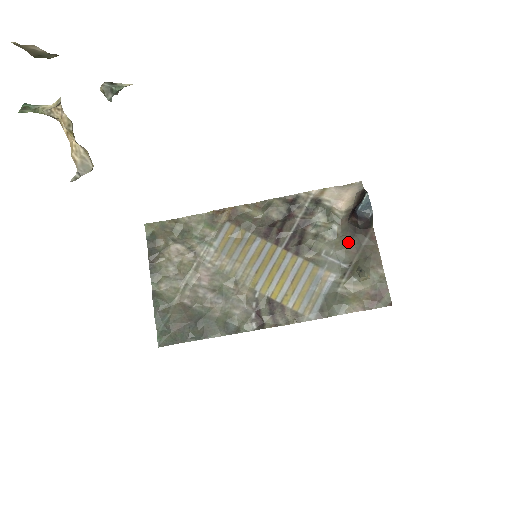
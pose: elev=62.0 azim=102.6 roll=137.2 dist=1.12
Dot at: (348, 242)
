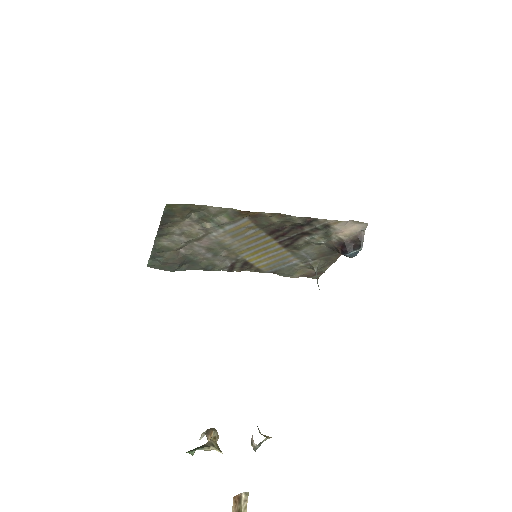
Dot at: (324, 251)
